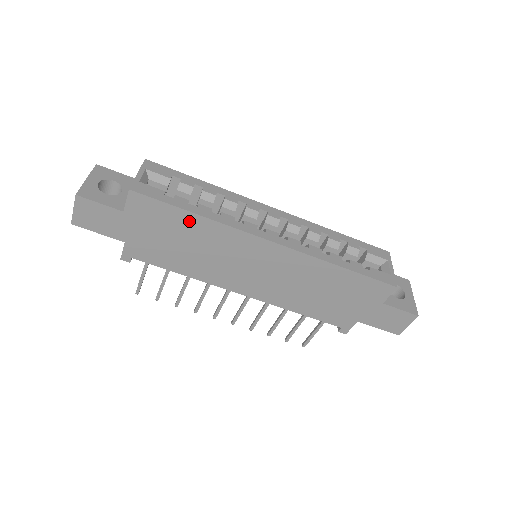
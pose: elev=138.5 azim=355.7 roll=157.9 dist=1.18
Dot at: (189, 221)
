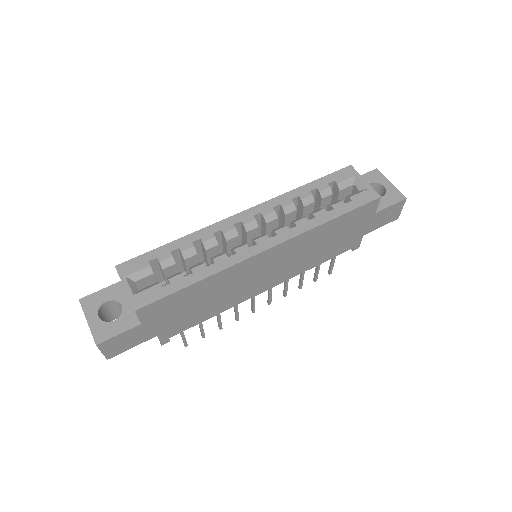
Dot at: (196, 289)
